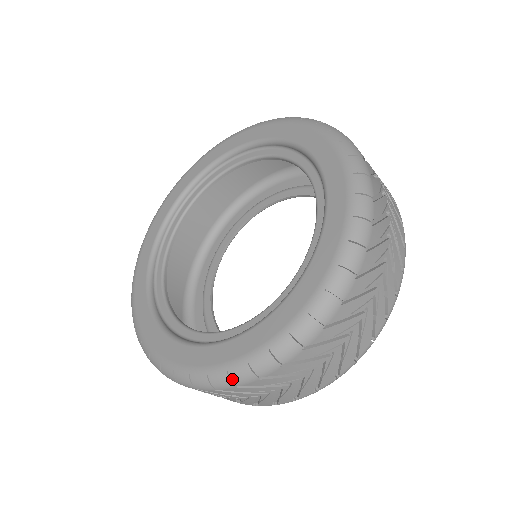
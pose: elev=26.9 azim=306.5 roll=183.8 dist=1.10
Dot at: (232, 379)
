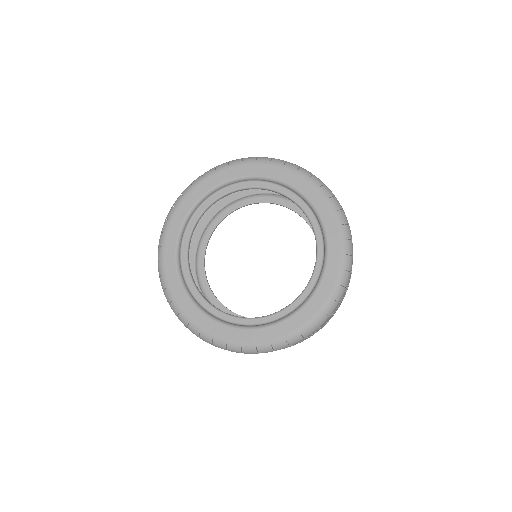
Dot at: (243, 351)
